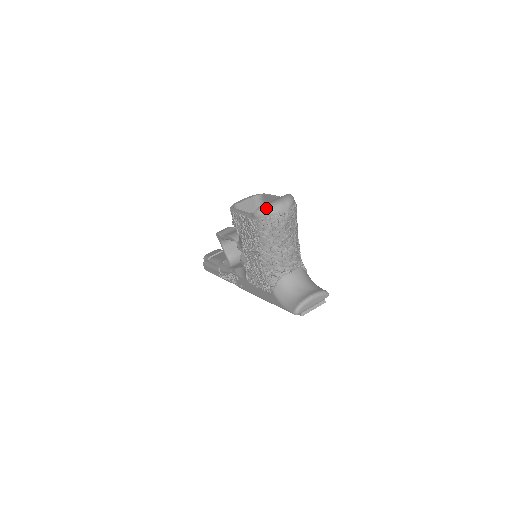
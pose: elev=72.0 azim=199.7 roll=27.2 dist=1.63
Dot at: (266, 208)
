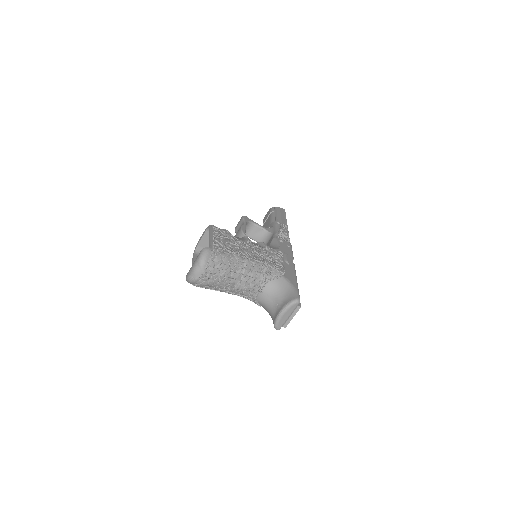
Dot at: (188, 279)
